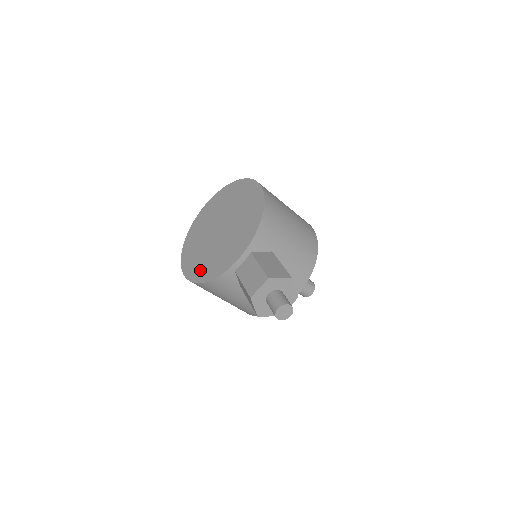
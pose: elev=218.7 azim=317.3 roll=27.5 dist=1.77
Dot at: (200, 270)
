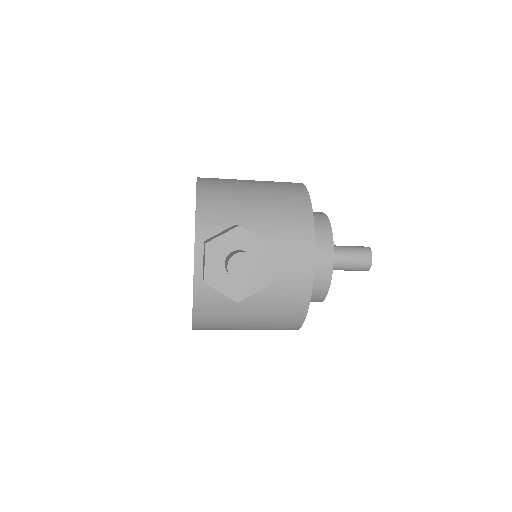
Dot at: occluded
